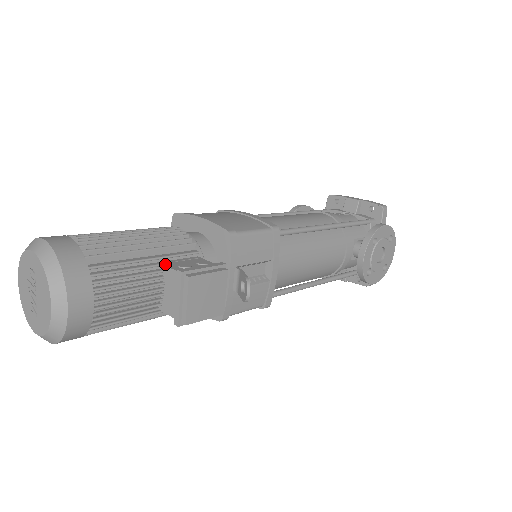
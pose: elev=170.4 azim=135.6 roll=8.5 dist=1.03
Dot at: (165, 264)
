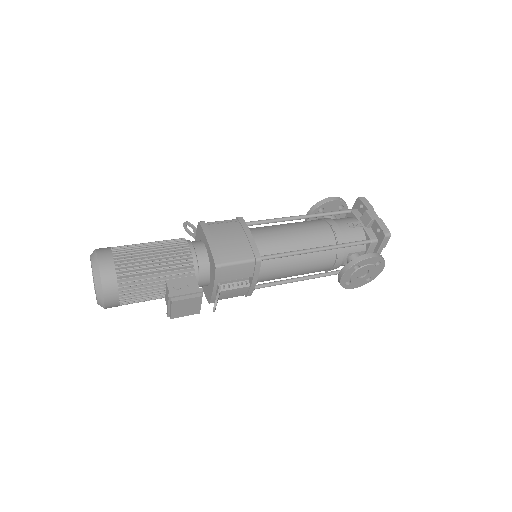
Dot at: (167, 281)
